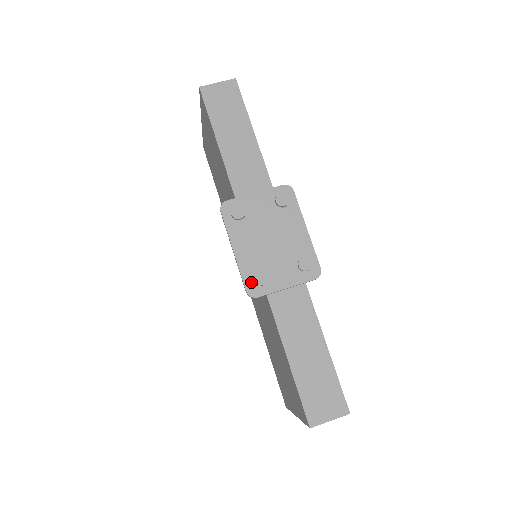
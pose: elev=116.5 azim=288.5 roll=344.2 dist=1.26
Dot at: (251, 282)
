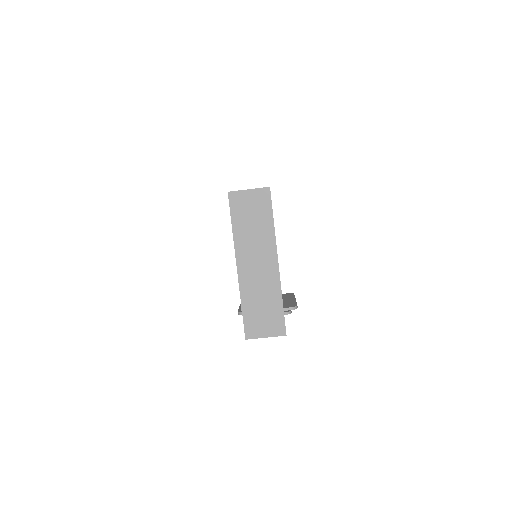
Dot at: occluded
